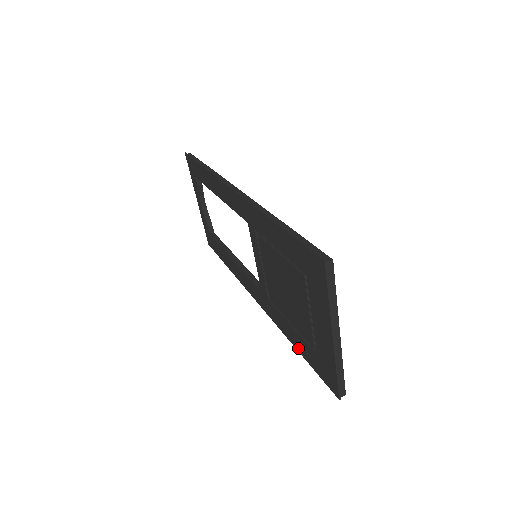
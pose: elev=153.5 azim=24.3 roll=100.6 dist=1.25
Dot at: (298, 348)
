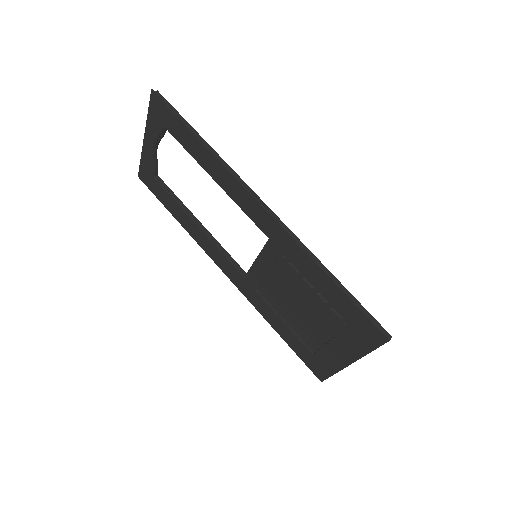
Dot at: (282, 335)
